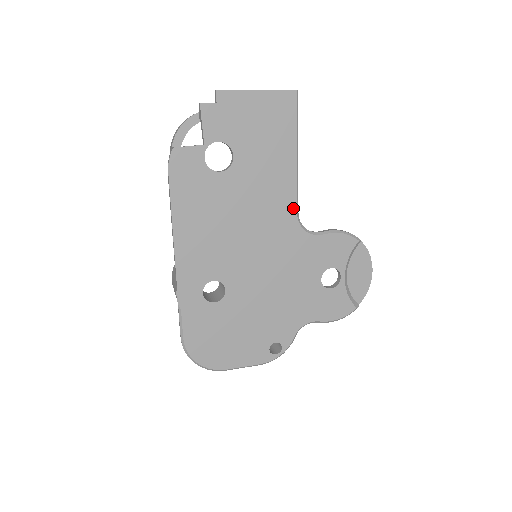
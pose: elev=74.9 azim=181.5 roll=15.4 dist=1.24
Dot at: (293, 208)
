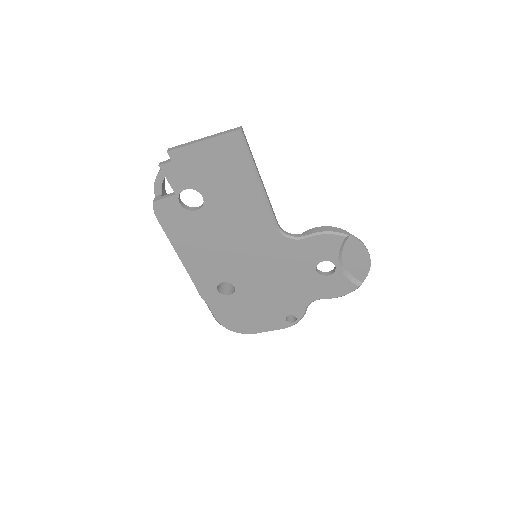
Dot at: (271, 224)
